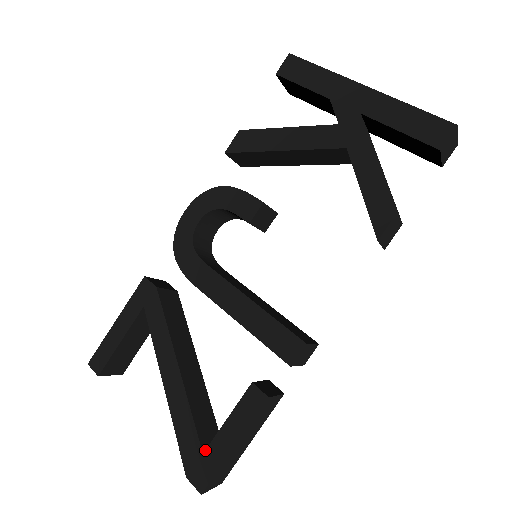
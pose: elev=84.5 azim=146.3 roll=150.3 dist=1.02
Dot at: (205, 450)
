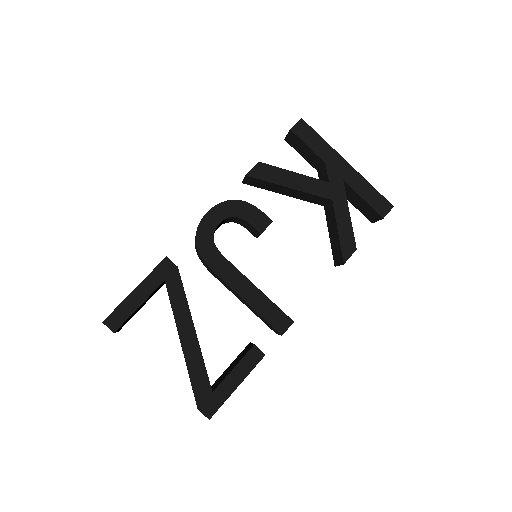
Dot at: (215, 390)
